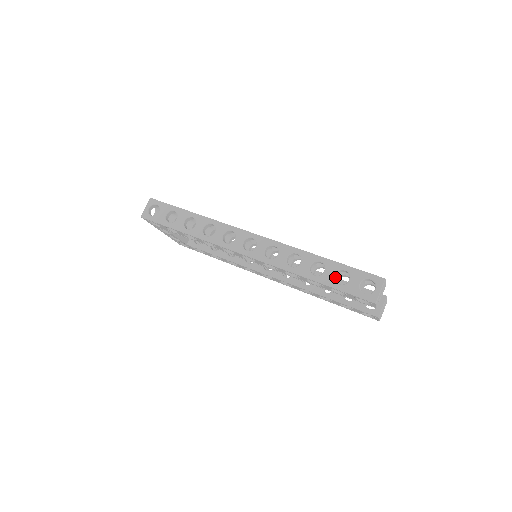
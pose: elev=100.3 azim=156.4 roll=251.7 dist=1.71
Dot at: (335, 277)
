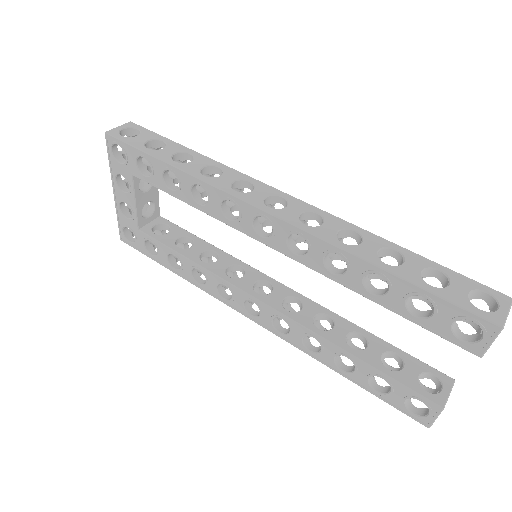
Dot at: occluded
